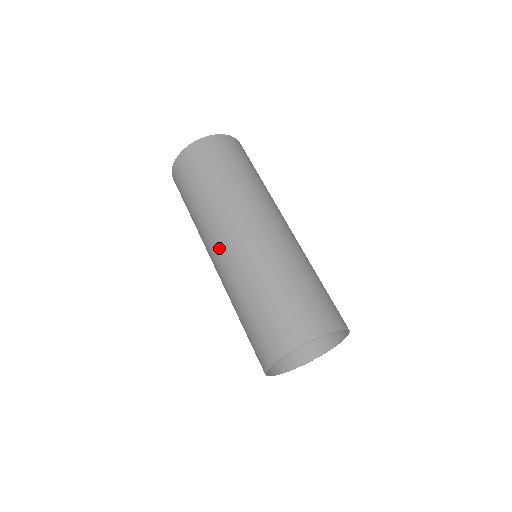
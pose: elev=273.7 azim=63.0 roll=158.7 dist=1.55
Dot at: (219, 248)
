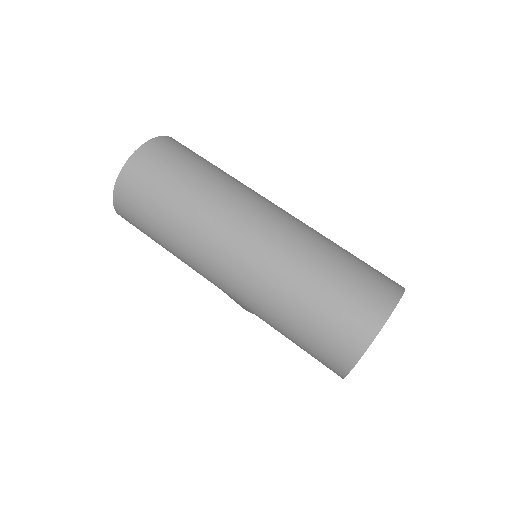
Dot at: (224, 269)
